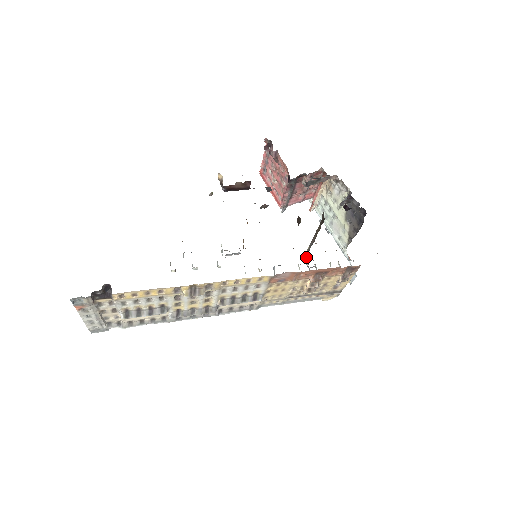
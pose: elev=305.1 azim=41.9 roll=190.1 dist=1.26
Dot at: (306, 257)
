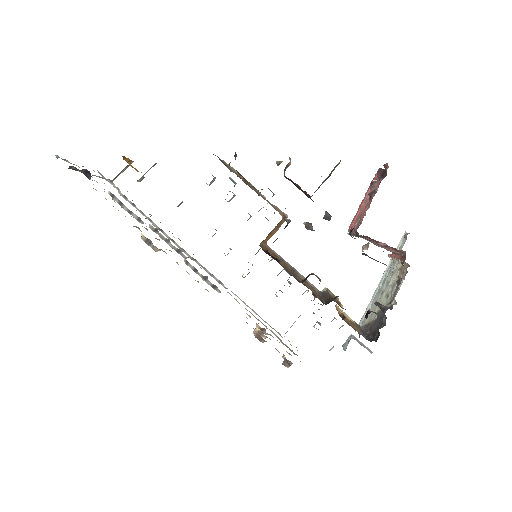
Dot at: (321, 291)
